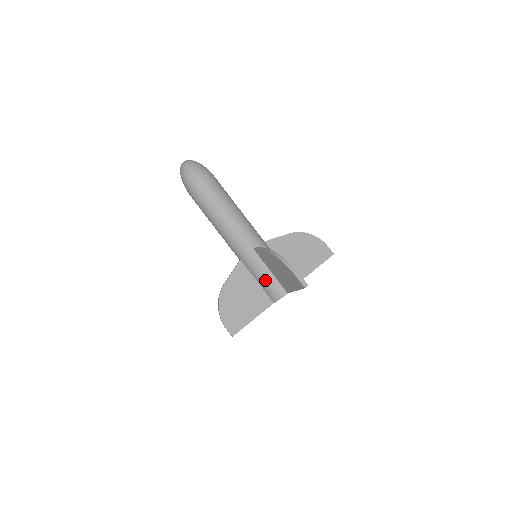
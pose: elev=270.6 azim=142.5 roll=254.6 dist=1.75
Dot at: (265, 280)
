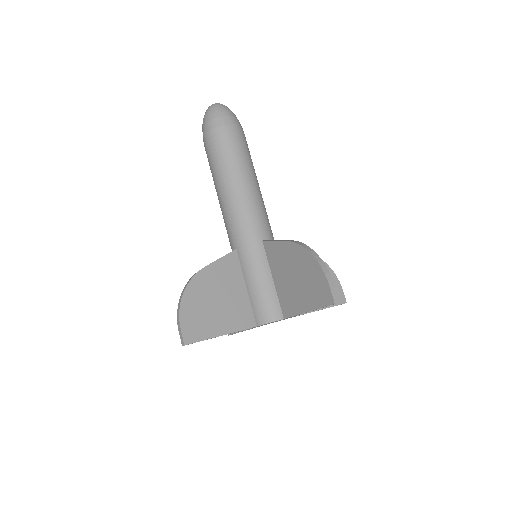
Dot at: (260, 288)
